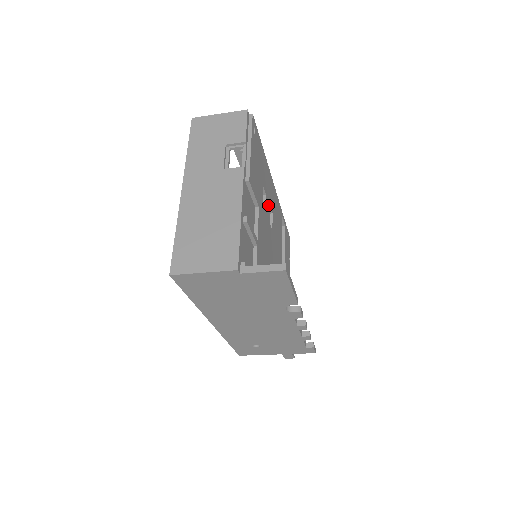
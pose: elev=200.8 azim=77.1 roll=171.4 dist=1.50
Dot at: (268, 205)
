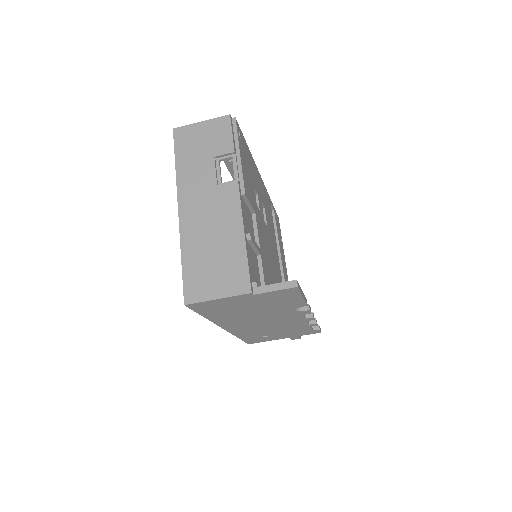
Dot at: (260, 203)
